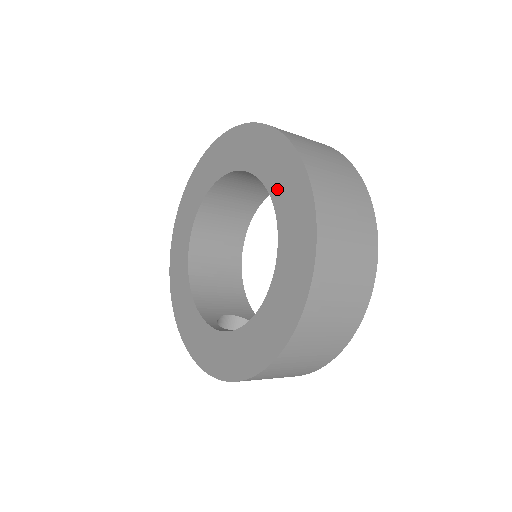
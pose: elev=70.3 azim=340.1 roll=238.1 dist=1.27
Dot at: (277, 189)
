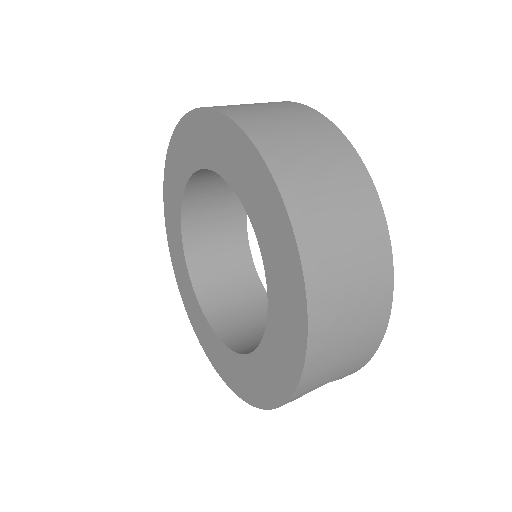
Dot at: (209, 156)
